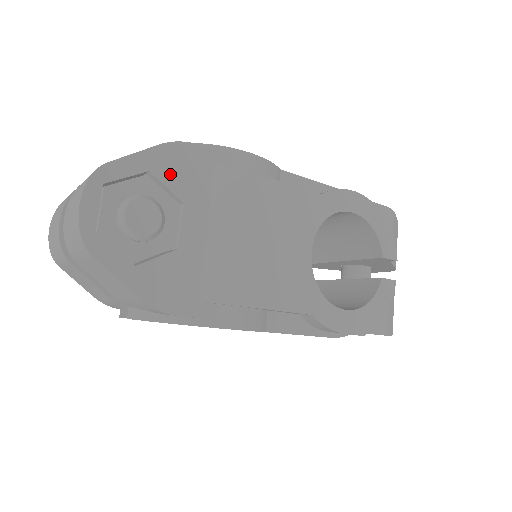
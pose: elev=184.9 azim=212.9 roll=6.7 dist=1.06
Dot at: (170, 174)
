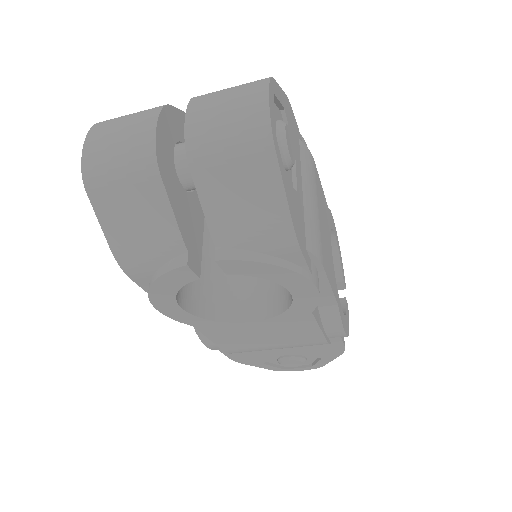
Dot at: (290, 123)
